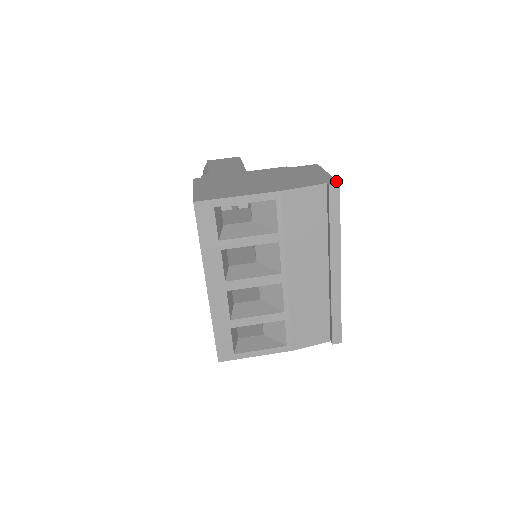
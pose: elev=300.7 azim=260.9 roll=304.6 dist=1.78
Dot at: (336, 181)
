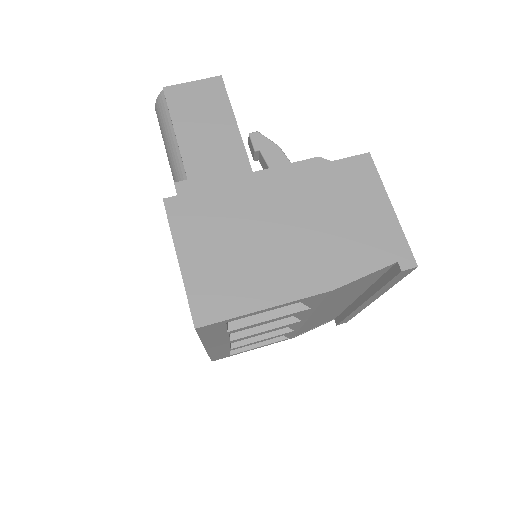
Dot at: (411, 256)
